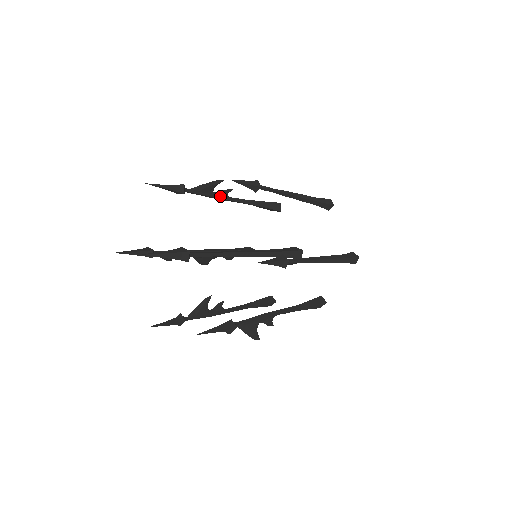
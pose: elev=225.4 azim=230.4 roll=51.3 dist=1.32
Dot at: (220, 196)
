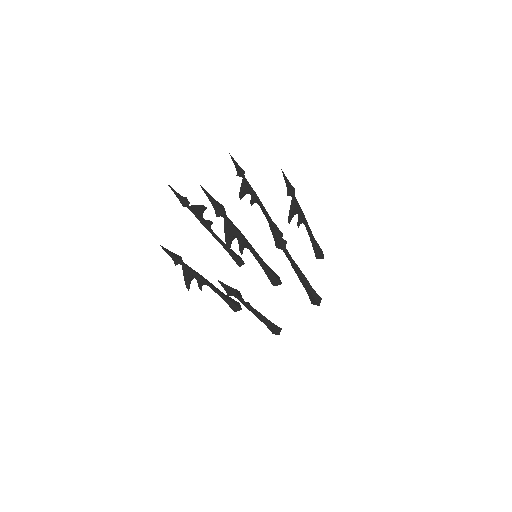
Dot at: (207, 225)
